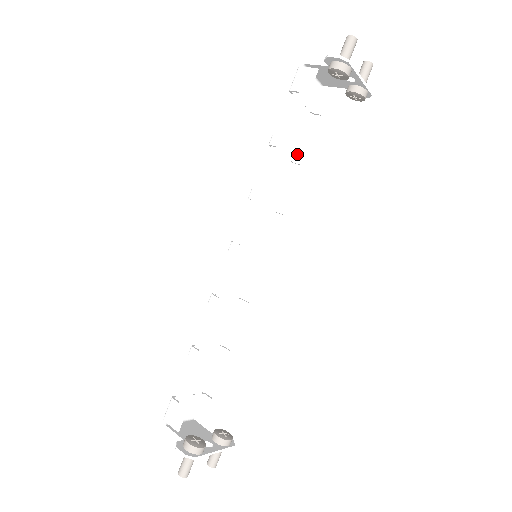
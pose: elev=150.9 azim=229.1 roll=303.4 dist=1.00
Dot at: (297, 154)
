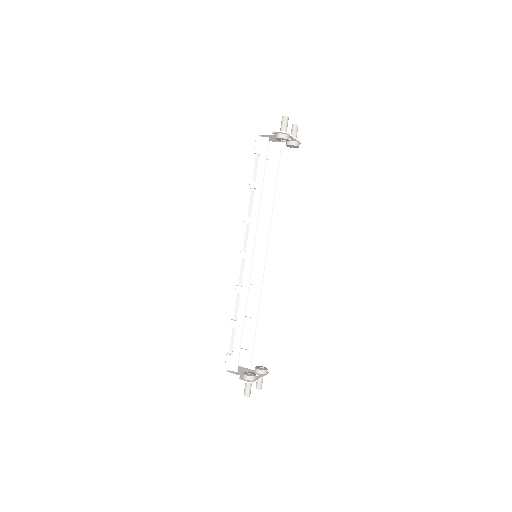
Dot at: (264, 187)
